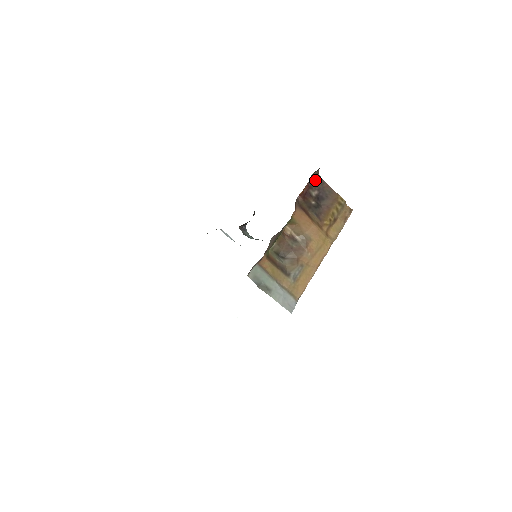
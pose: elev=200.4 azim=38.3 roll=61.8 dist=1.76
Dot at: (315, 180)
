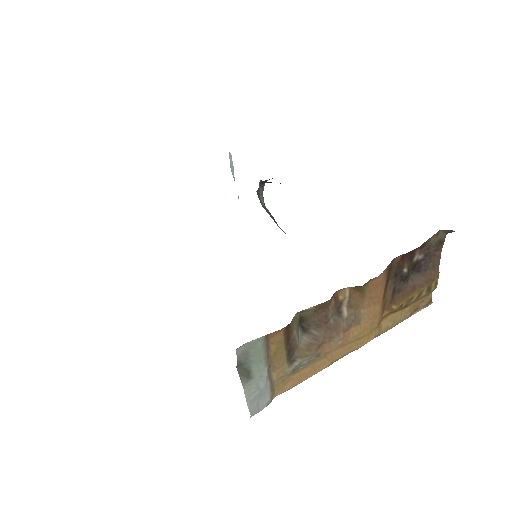
Dot at: (436, 239)
